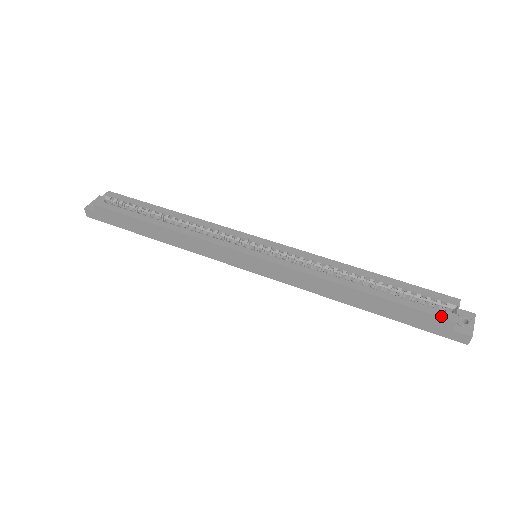
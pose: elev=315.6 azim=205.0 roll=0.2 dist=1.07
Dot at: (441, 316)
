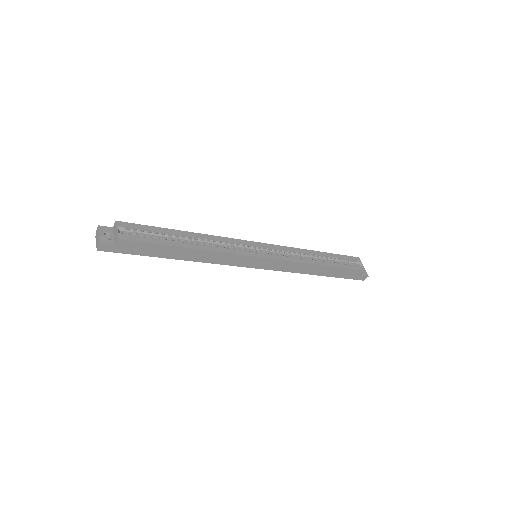
Dot at: (360, 270)
